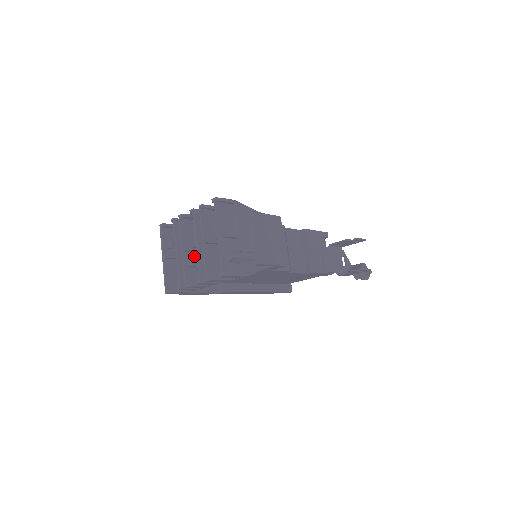
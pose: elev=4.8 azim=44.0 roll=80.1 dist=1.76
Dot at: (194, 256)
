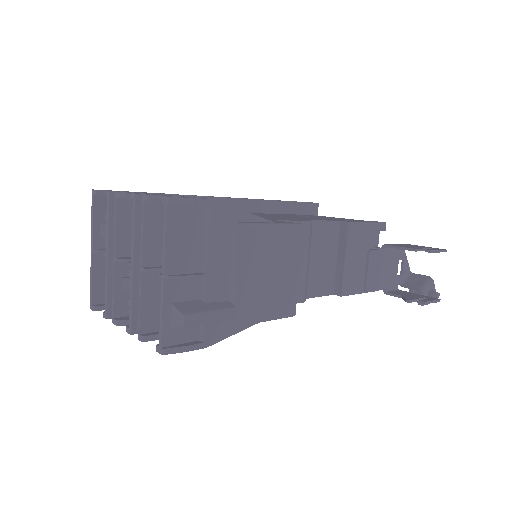
Dot at: occluded
